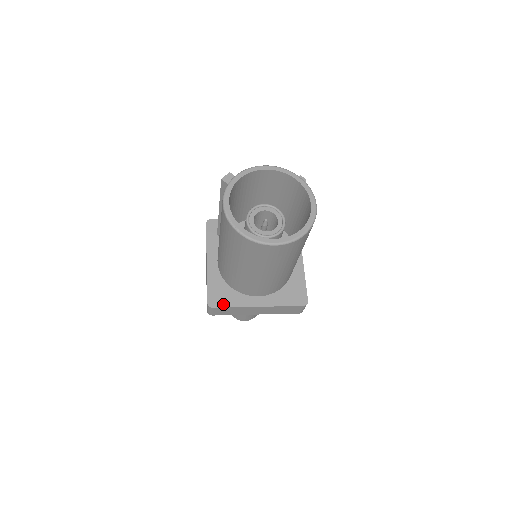
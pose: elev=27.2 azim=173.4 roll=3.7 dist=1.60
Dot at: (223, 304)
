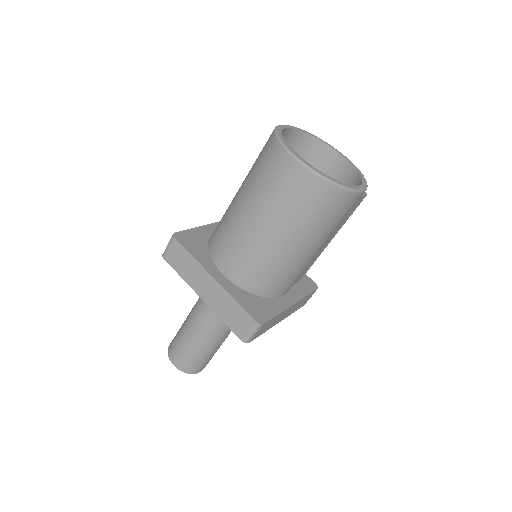
Dot at: (186, 246)
